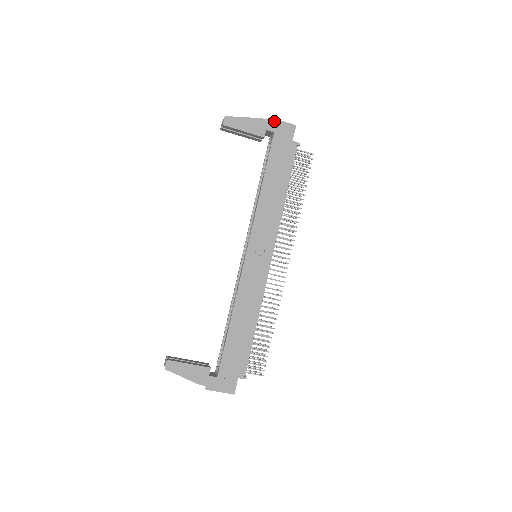
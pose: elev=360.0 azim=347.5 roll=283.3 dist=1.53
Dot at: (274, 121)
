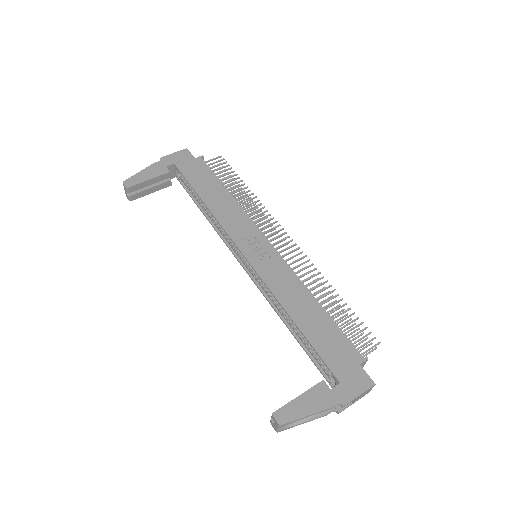
Dot at: (166, 158)
